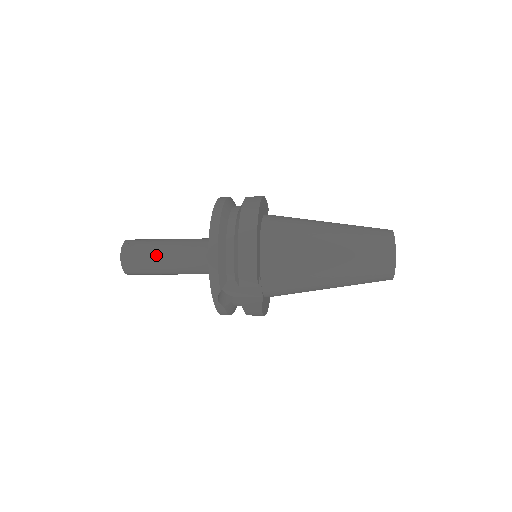
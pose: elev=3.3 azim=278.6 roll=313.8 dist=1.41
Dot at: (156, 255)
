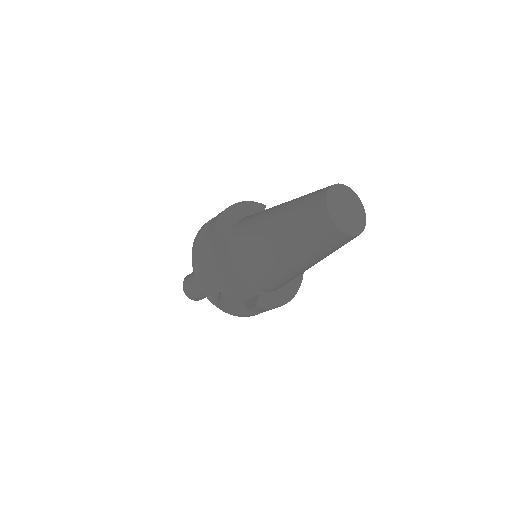
Dot at: occluded
